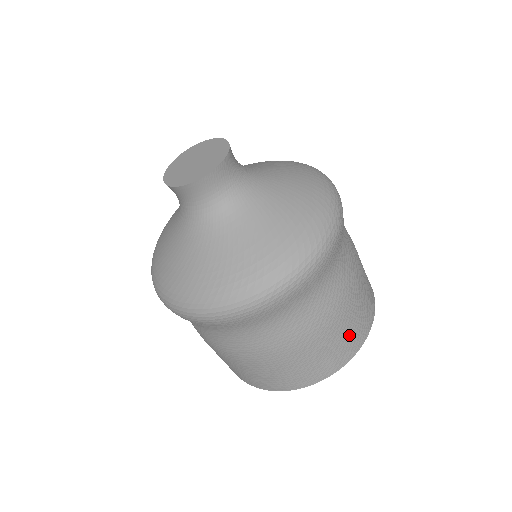
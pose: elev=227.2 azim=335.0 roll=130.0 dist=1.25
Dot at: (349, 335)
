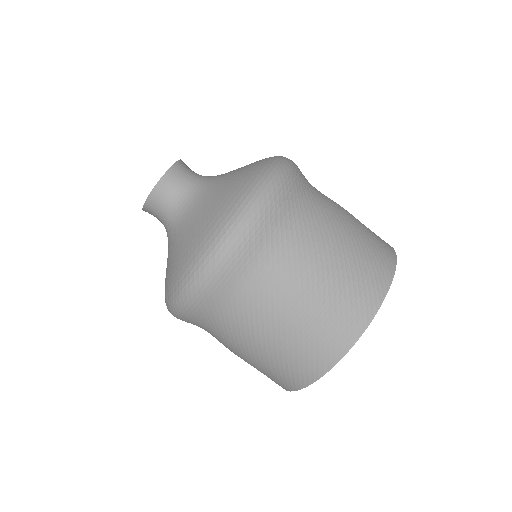
Dot at: (311, 343)
